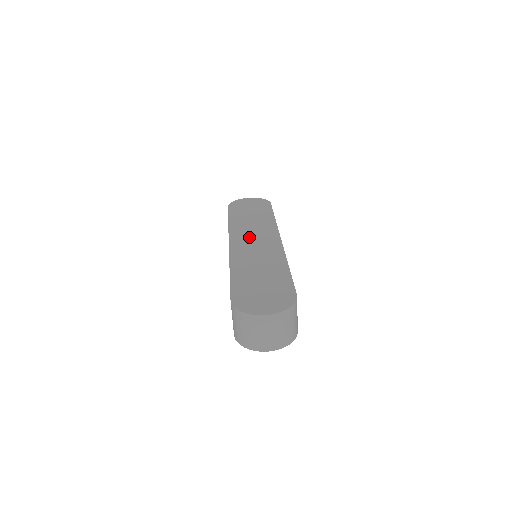
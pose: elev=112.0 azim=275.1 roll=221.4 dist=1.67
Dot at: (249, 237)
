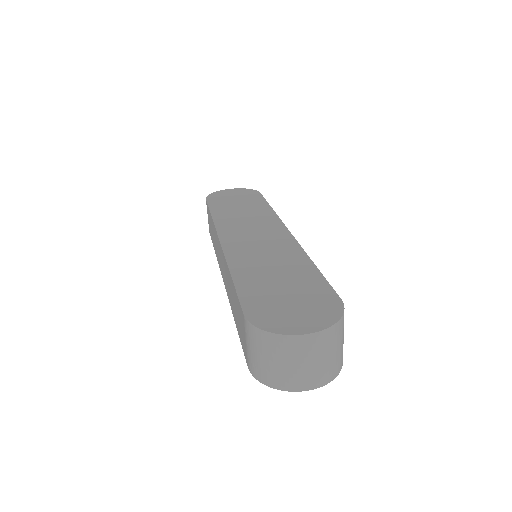
Dot at: (245, 231)
